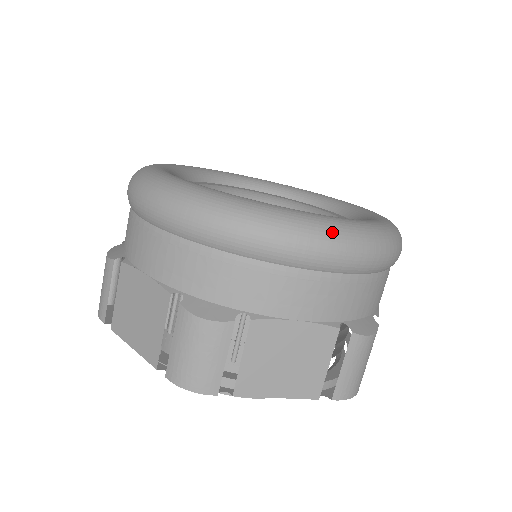
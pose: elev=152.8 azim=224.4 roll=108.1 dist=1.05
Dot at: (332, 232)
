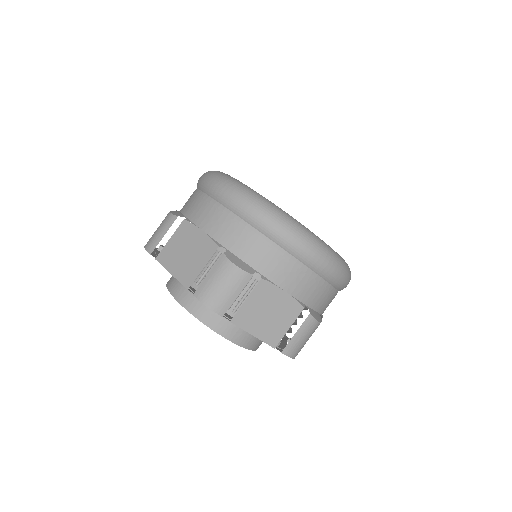
Dot at: (240, 188)
